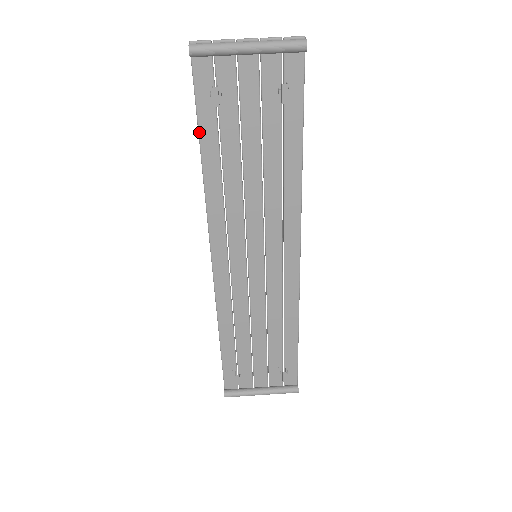
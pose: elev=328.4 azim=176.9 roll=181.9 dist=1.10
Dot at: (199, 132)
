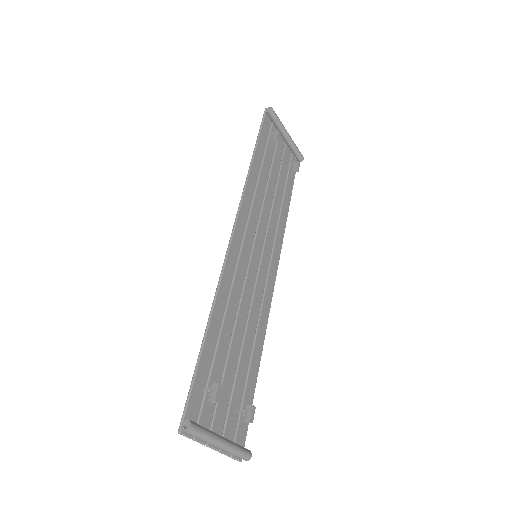
Dot at: (257, 146)
